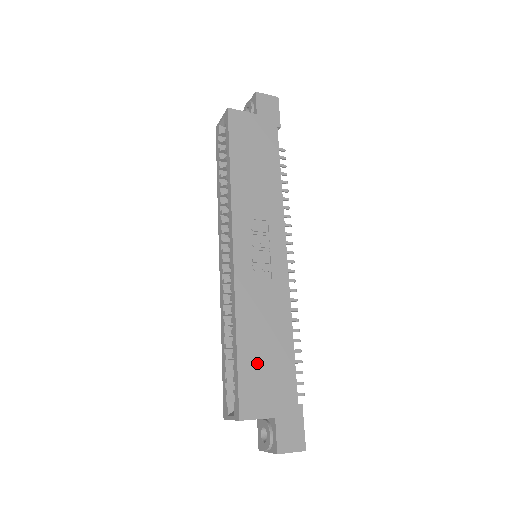
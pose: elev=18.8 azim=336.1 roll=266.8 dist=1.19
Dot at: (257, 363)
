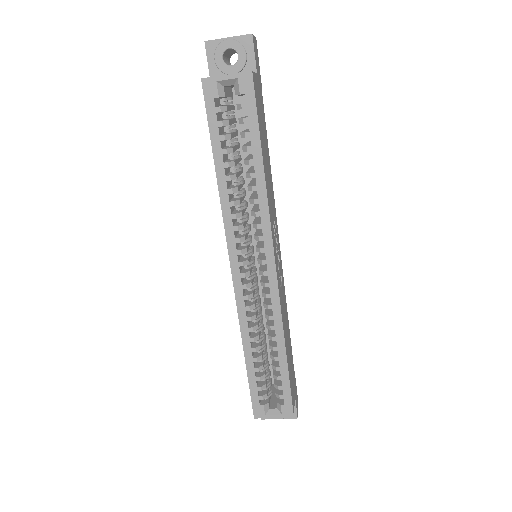
Dot at: occluded
